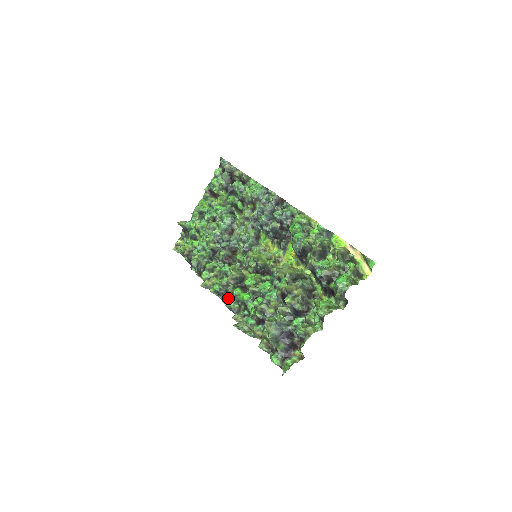
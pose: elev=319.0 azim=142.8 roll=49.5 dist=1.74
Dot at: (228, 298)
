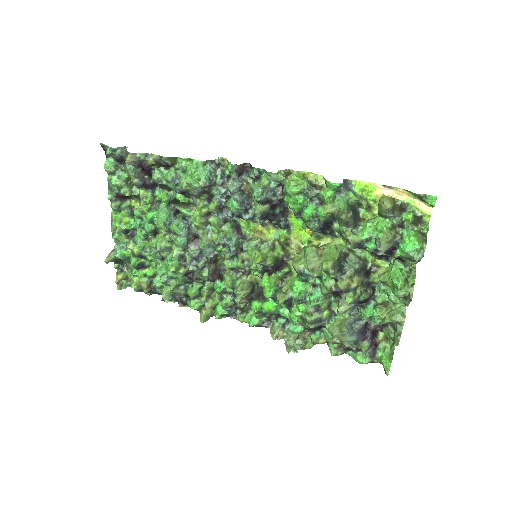
Dot at: (243, 313)
